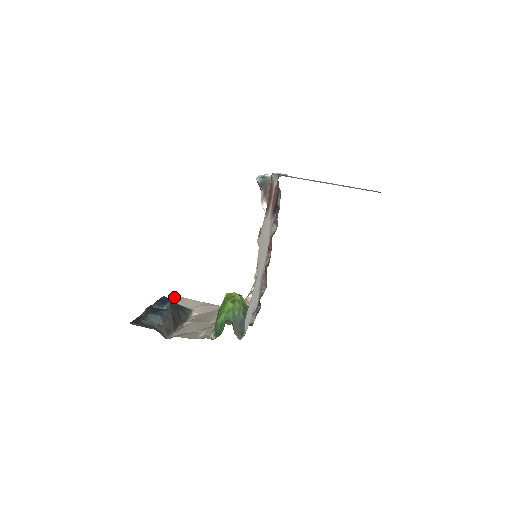
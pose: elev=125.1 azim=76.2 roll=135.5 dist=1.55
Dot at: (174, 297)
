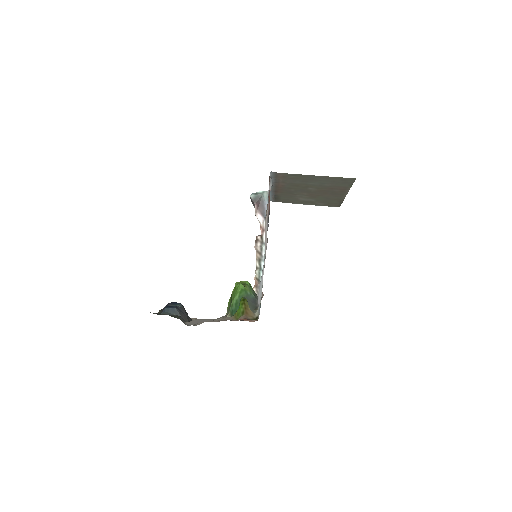
Dot at: occluded
